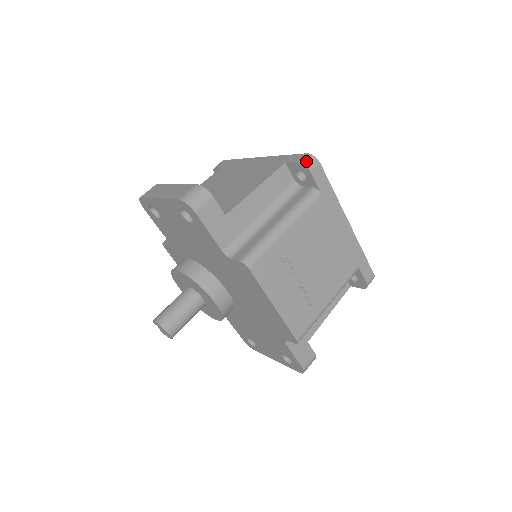
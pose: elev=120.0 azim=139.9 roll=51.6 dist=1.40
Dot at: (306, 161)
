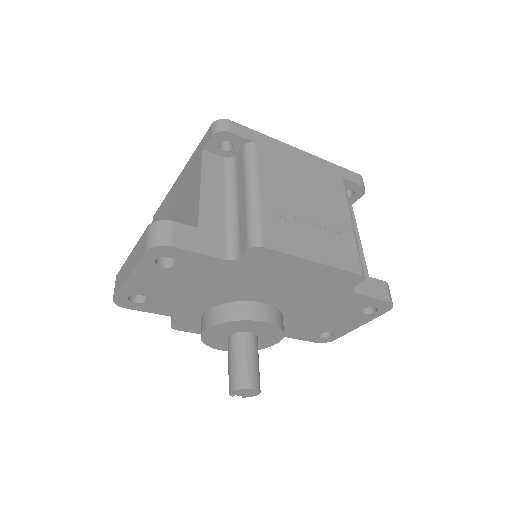
Dot at: (217, 128)
